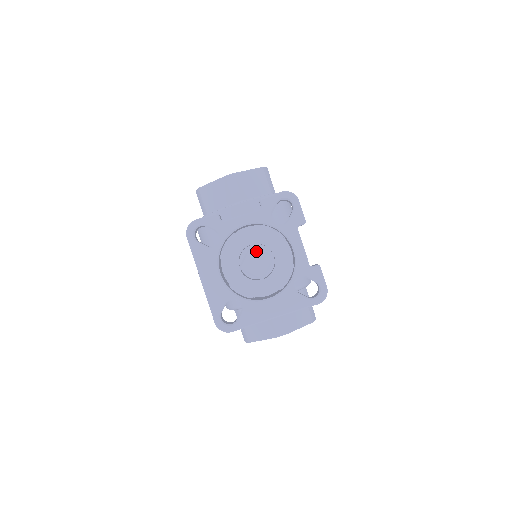
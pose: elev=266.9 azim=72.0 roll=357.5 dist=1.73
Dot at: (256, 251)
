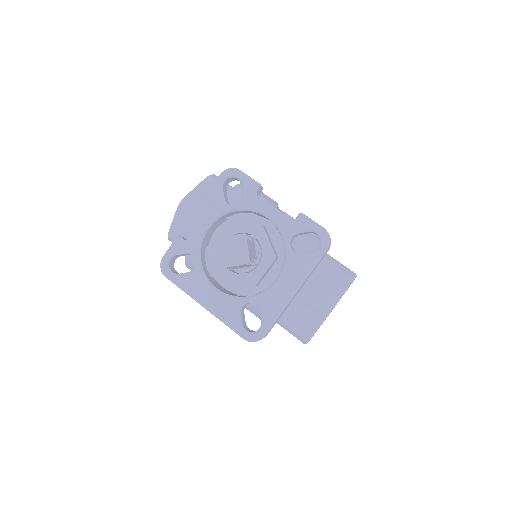
Dot at: (225, 240)
